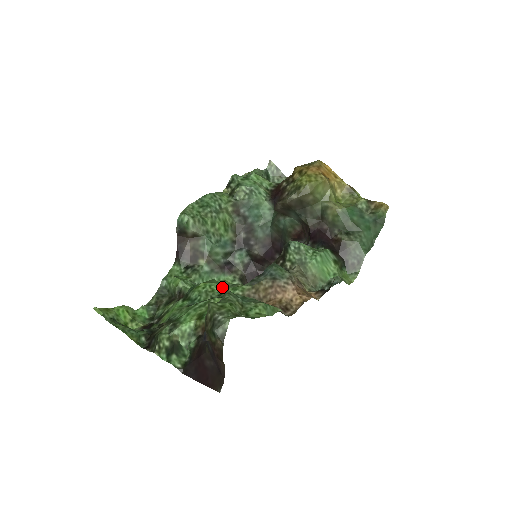
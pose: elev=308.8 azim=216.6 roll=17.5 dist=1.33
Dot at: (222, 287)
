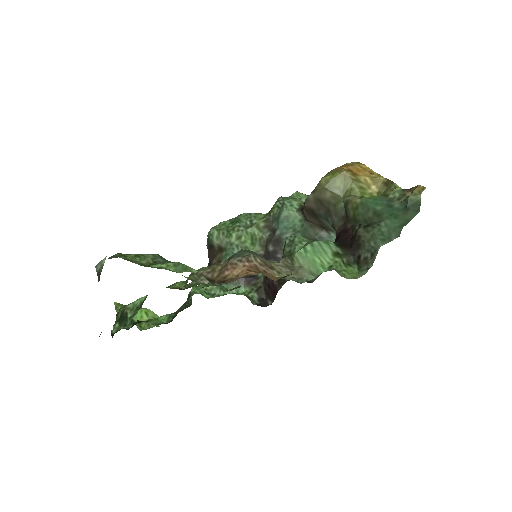
Dot at: occluded
